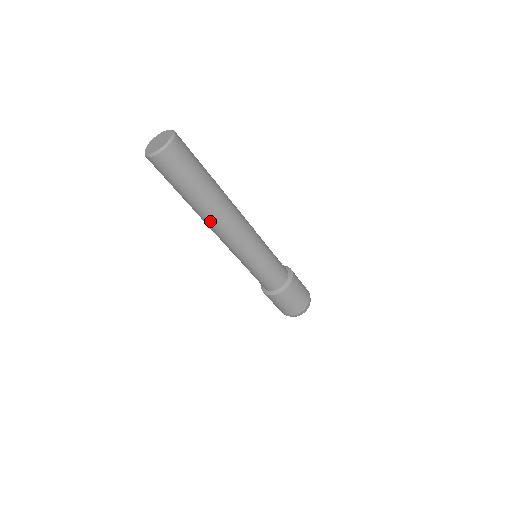
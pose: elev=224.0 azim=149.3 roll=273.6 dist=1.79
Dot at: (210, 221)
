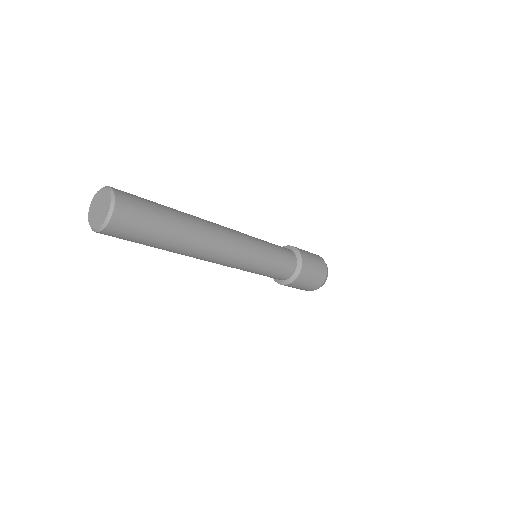
Dot at: (191, 256)
